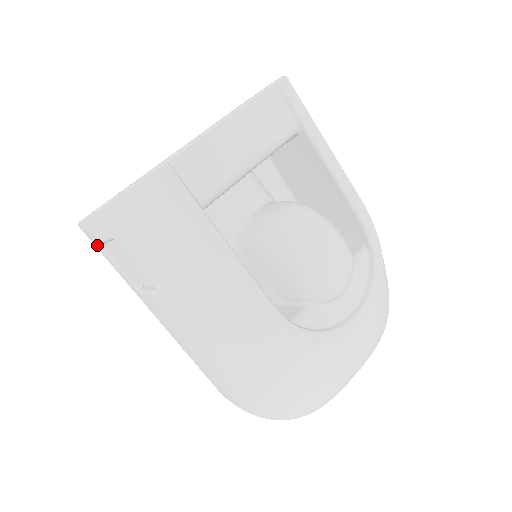
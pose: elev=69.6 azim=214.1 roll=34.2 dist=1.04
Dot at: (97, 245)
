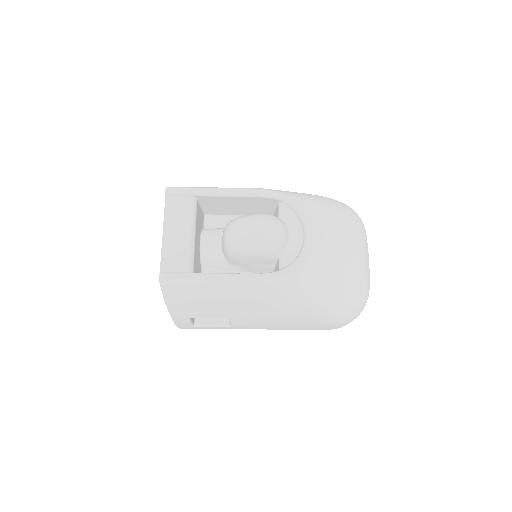
Dot at: occluded
